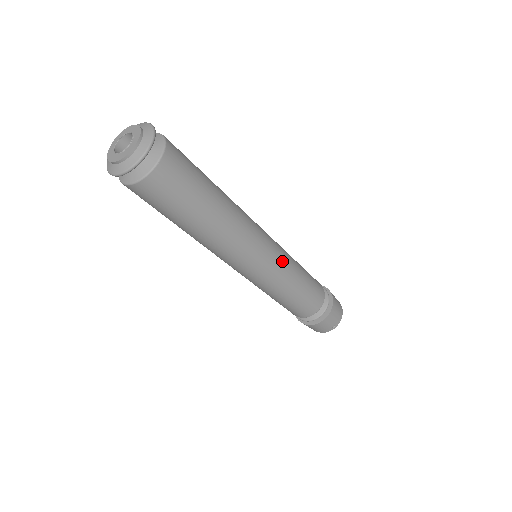
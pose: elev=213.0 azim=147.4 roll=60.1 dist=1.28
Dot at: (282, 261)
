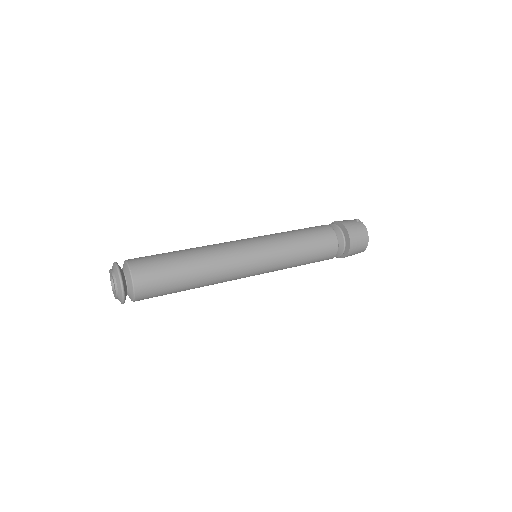
Dot at: occluded
